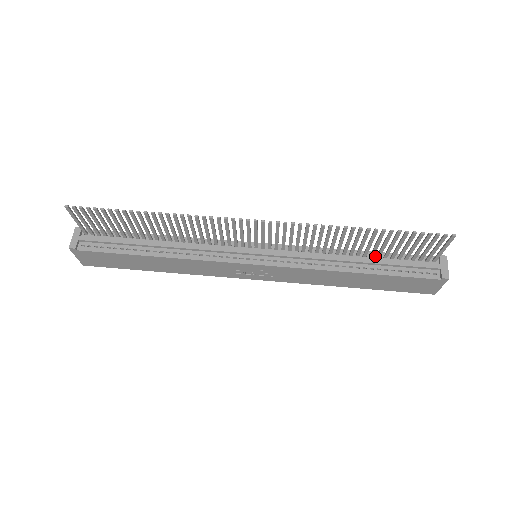
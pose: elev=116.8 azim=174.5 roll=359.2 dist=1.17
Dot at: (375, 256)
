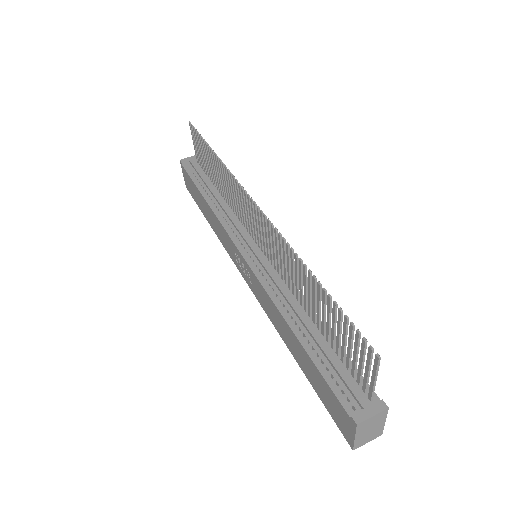
Dot at: (327, 337)
